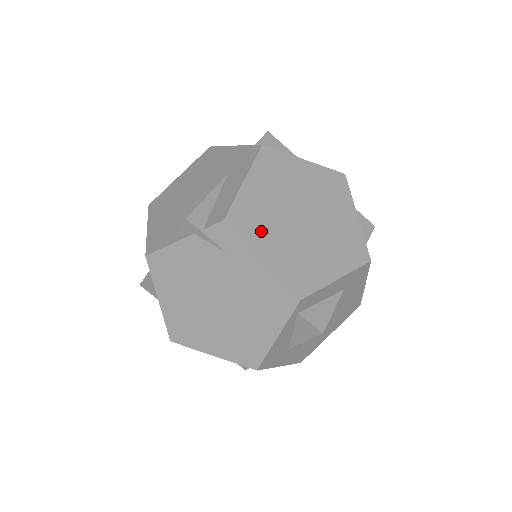
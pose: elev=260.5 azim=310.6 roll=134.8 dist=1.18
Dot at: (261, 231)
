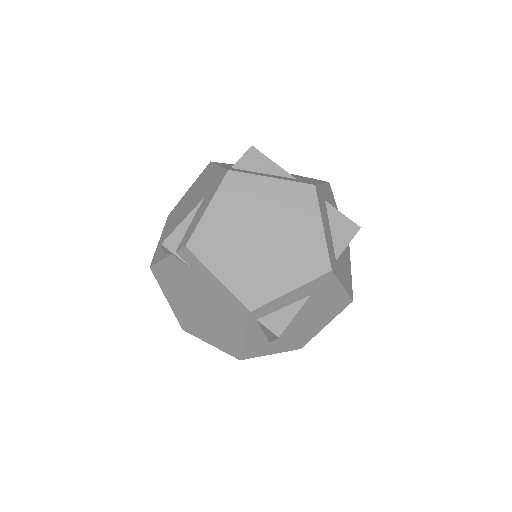
Dot at: (219, 252)
